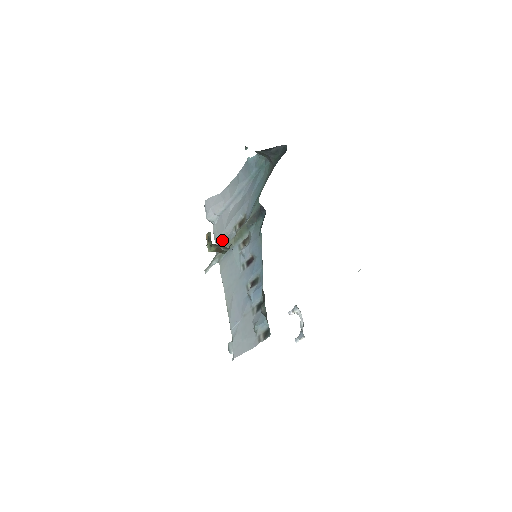
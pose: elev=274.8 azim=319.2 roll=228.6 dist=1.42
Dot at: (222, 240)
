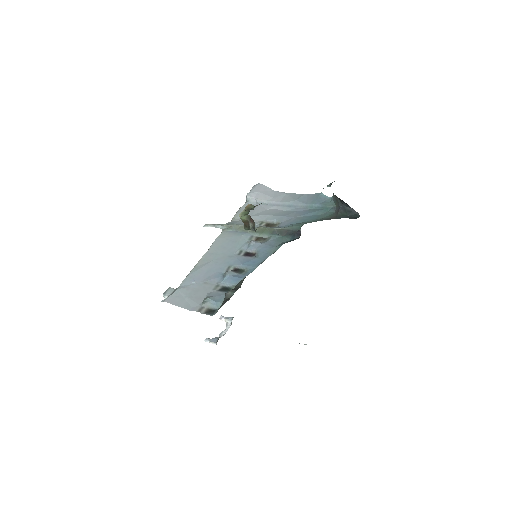
Dot at: occluded
